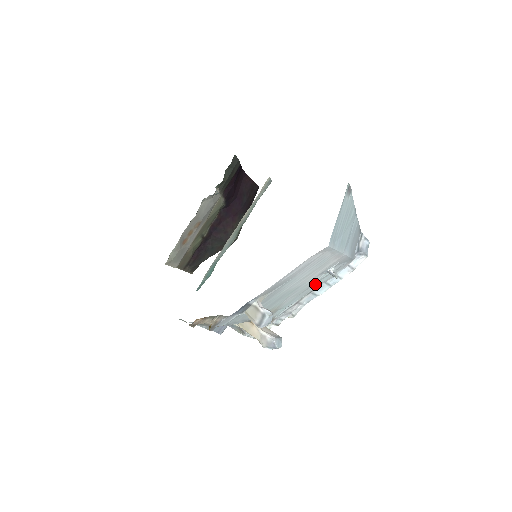
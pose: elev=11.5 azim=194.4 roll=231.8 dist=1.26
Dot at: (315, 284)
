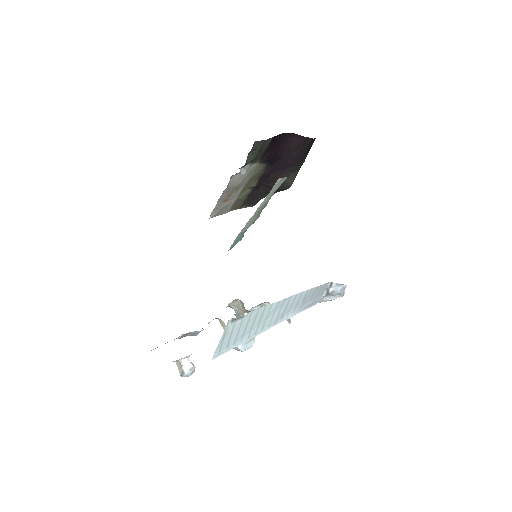
Dot at: occluded
